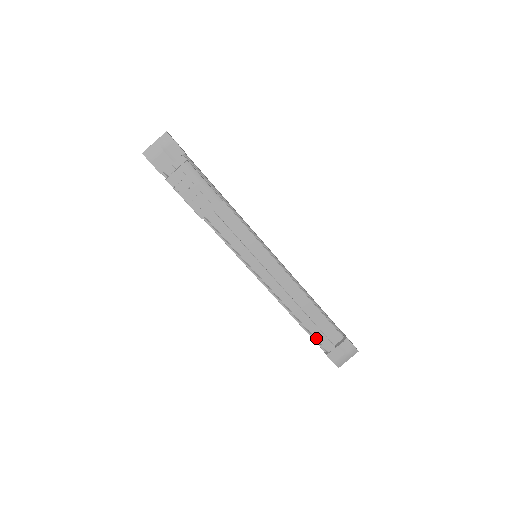
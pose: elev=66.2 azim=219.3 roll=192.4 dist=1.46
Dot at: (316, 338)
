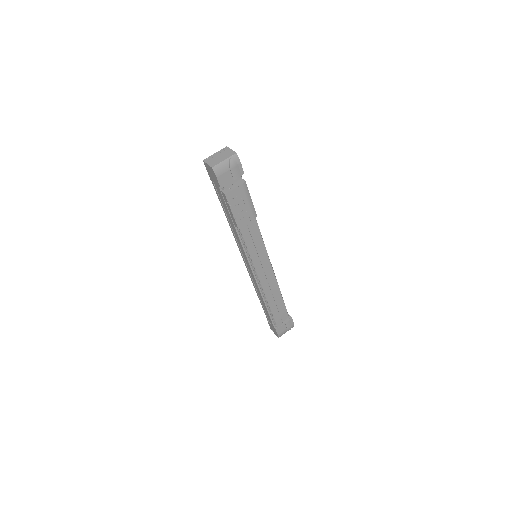
Dot at: (274, 318)
